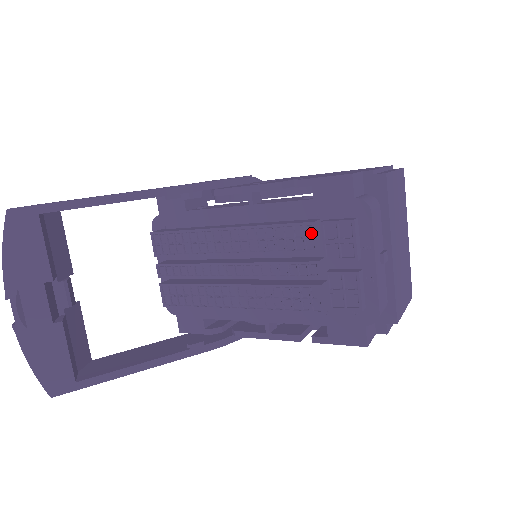
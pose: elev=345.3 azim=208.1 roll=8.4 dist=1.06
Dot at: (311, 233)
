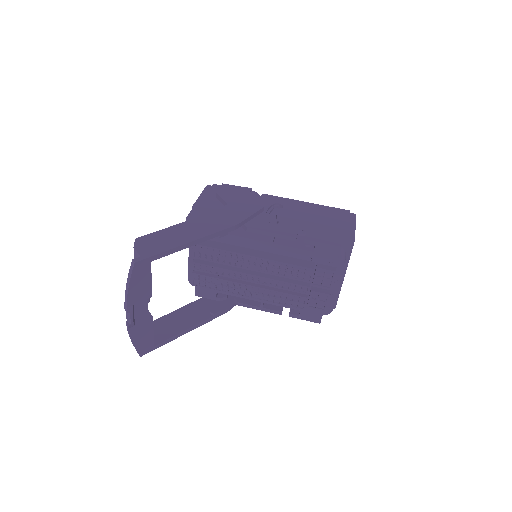
Dot at: (310, 273)
